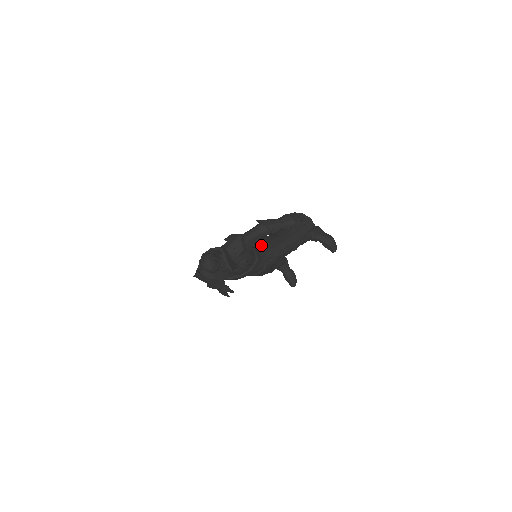
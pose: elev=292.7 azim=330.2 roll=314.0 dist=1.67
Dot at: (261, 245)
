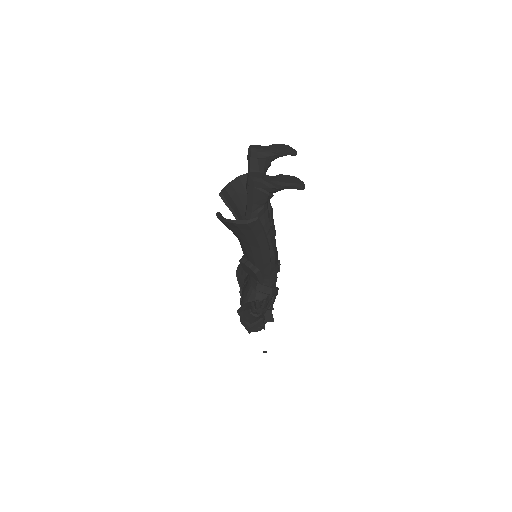
Dot at: (256, 281)
